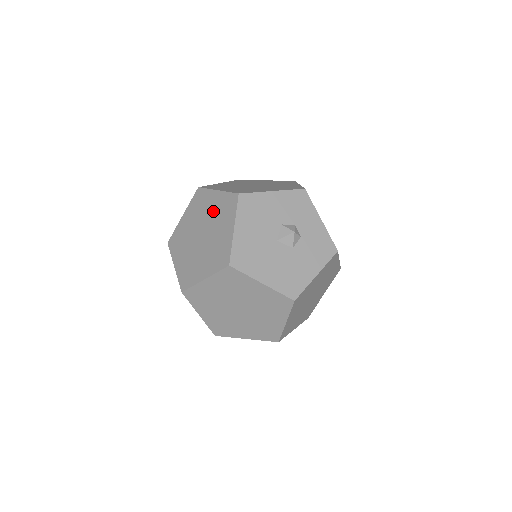
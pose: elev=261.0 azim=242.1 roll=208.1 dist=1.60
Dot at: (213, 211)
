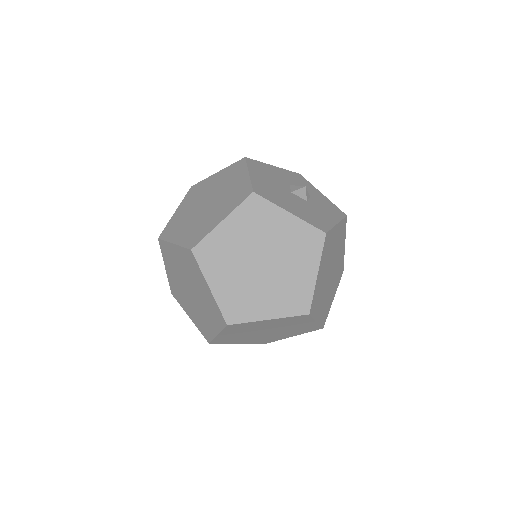
Dot at: (217, 183)
